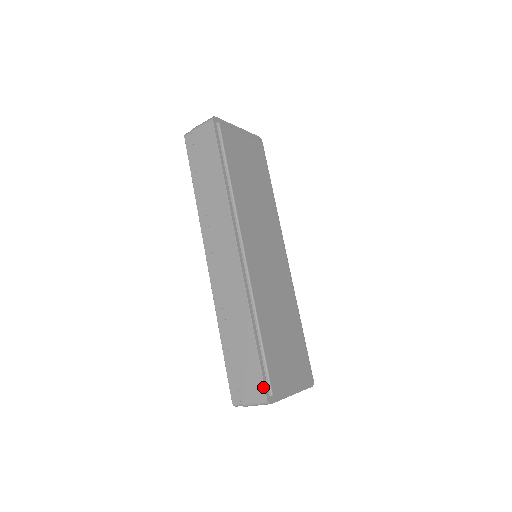
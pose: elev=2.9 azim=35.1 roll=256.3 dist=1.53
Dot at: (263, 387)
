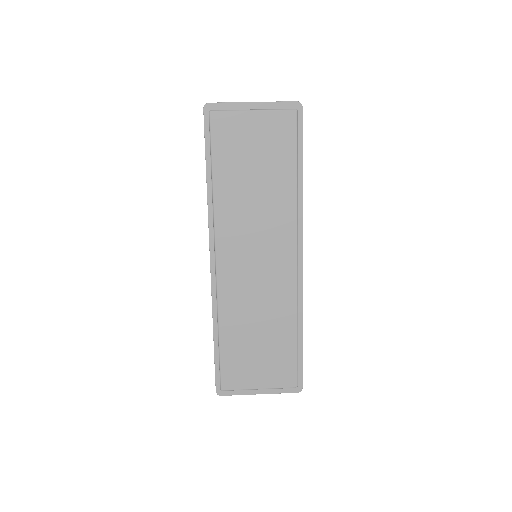
Dot at: (215, 381)
